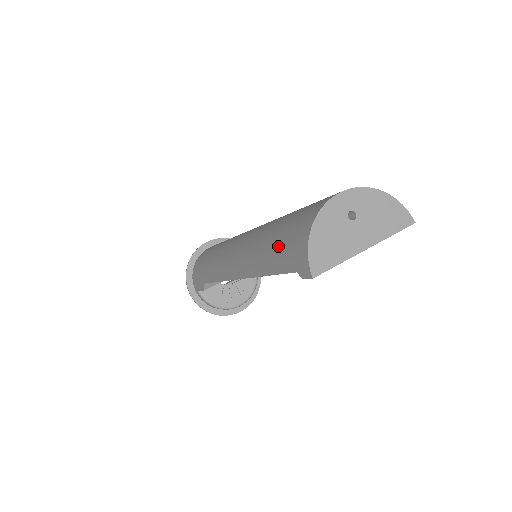
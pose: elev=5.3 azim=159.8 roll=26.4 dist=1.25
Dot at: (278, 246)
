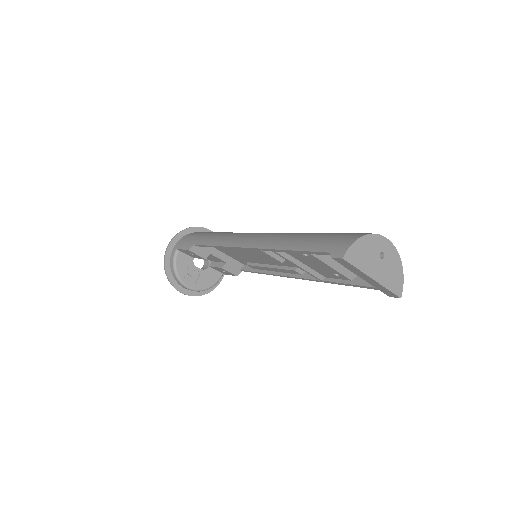
Dot at: (320, 237)
